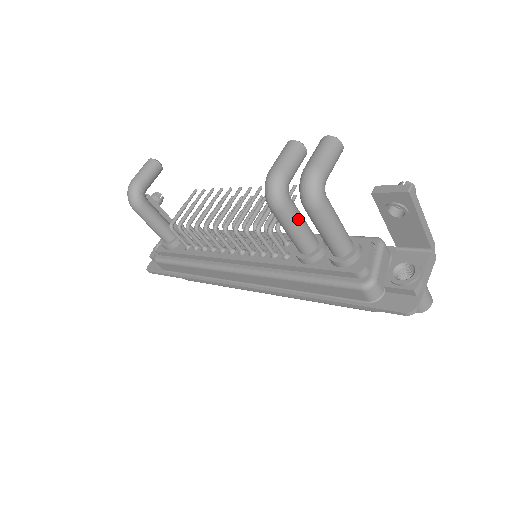
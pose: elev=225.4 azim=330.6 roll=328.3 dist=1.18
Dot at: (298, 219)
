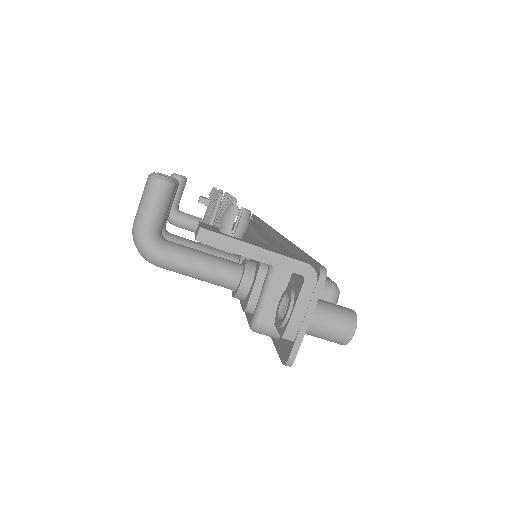
Dot at: occluded
